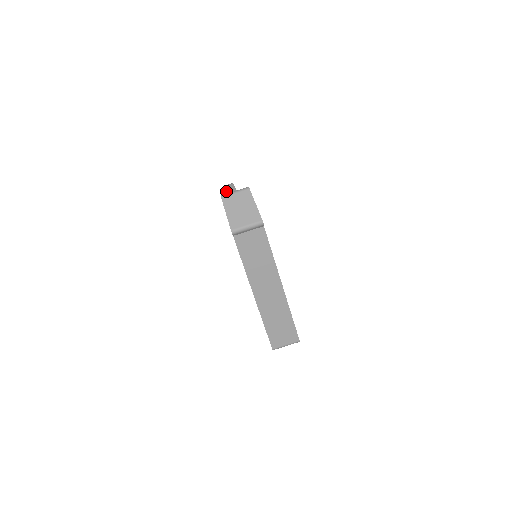
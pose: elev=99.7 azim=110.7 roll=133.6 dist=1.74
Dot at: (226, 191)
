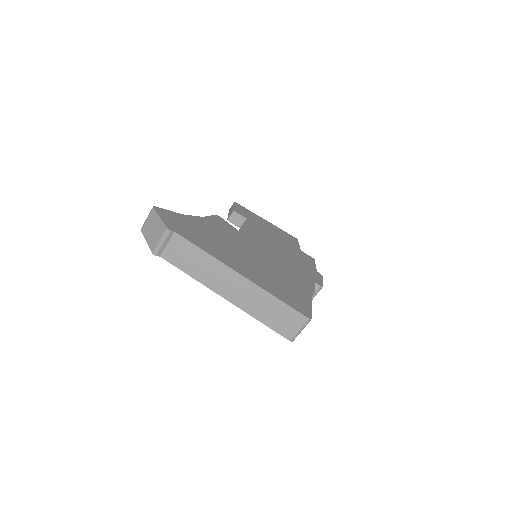
Dot at: (228, 213)
